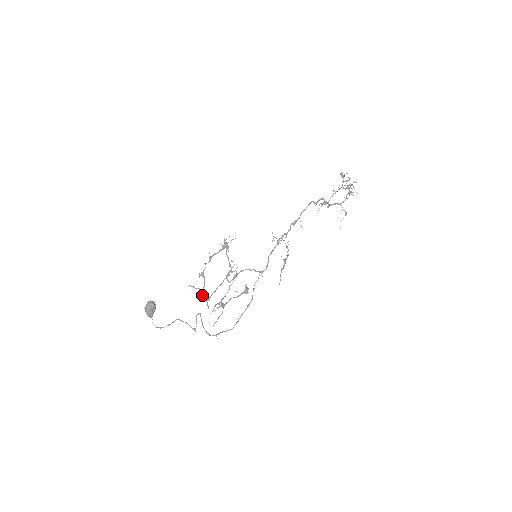
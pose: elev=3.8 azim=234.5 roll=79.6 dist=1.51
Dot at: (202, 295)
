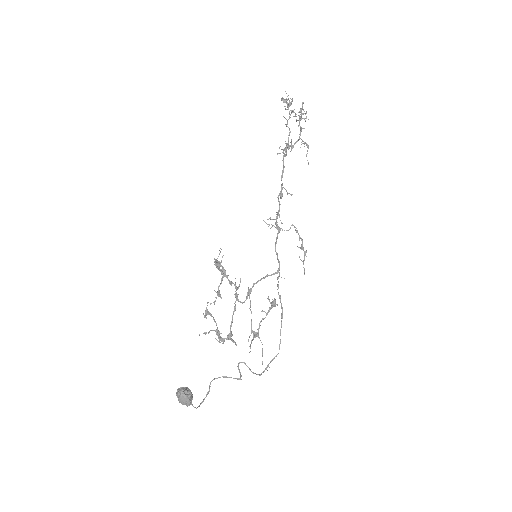
Dot at: (219, 335)
